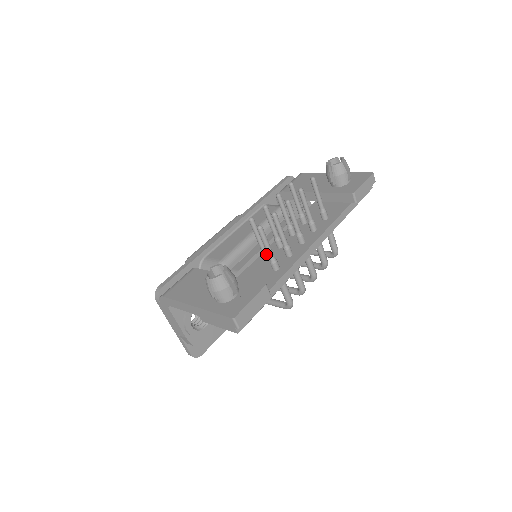
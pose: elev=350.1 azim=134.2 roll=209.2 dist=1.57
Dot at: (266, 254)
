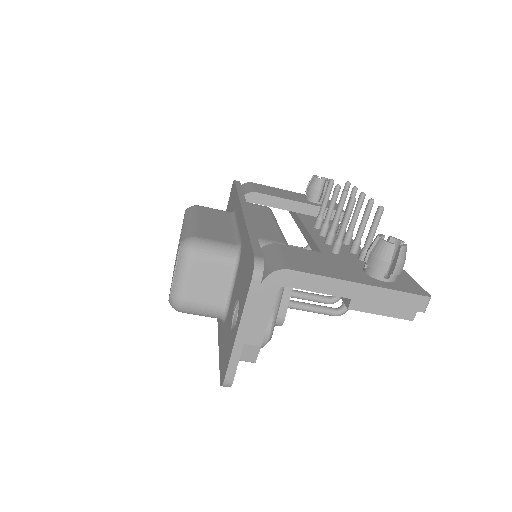
Dot at: occluded
